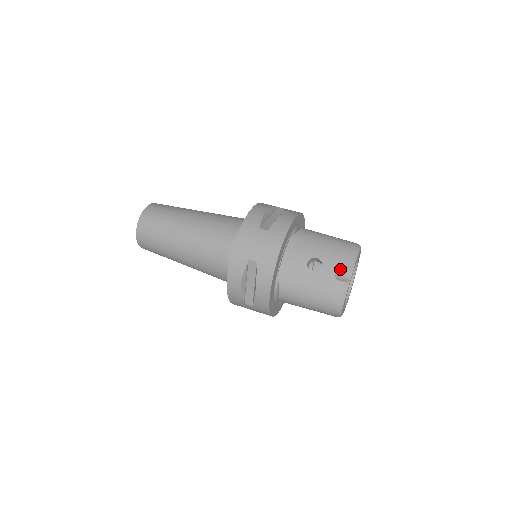
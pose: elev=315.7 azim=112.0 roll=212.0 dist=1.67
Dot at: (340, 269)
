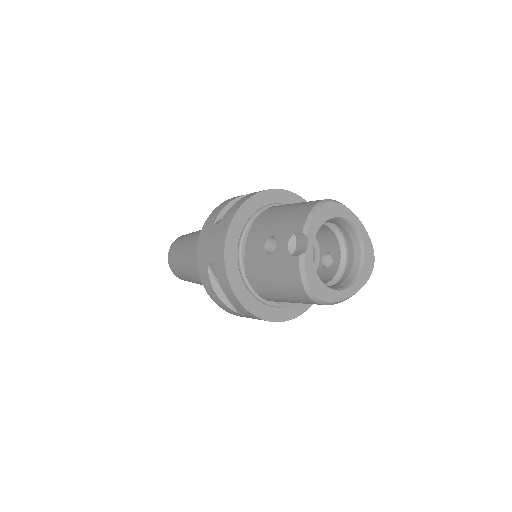
Dot at: (296, 240)
